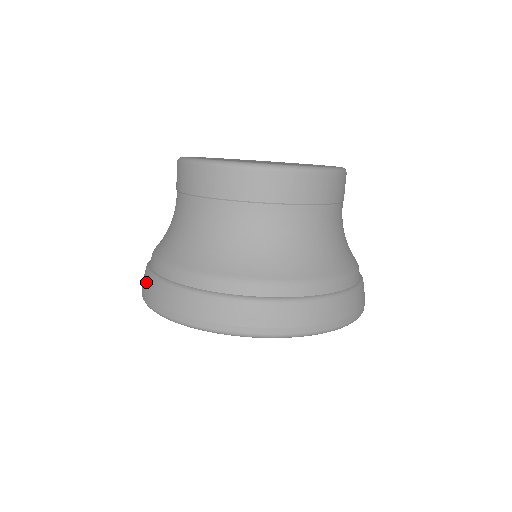
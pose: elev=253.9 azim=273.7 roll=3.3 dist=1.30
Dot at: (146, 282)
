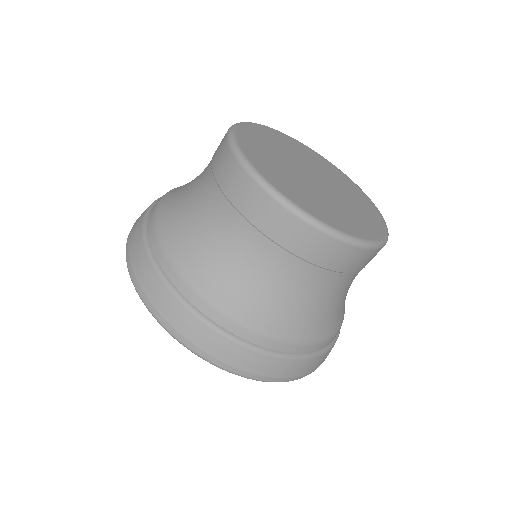
Dot at: (155, 287)
